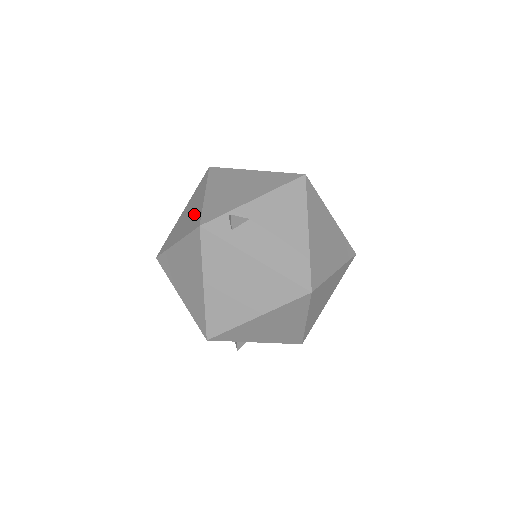
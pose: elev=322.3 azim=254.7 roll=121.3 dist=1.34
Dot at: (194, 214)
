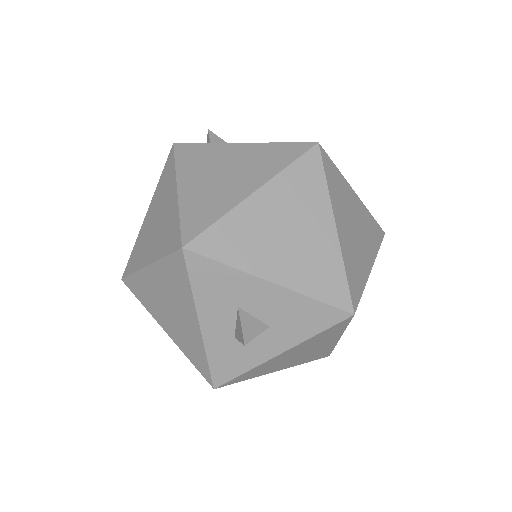
Dot at: occluded
